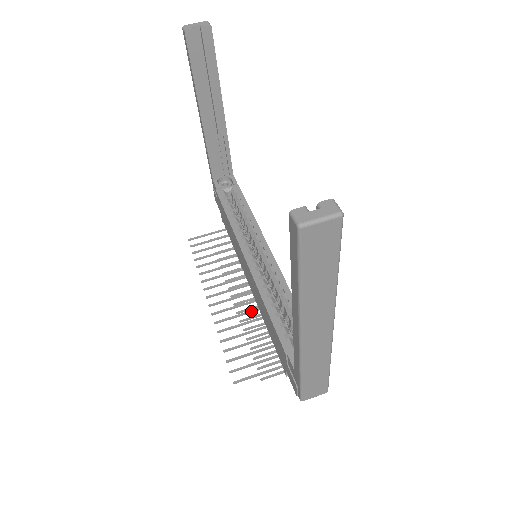
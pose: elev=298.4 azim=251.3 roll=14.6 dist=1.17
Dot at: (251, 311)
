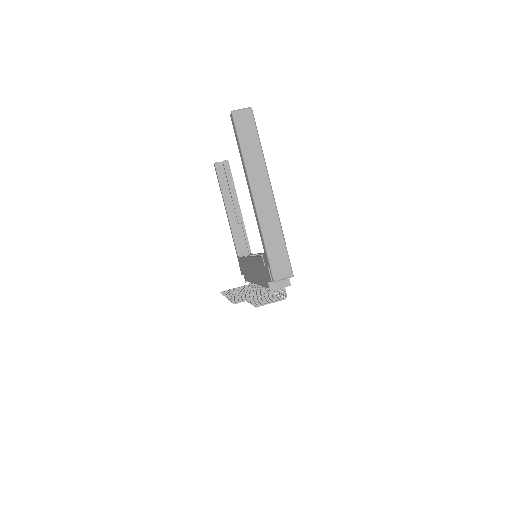
Dot at: (255, 291)
